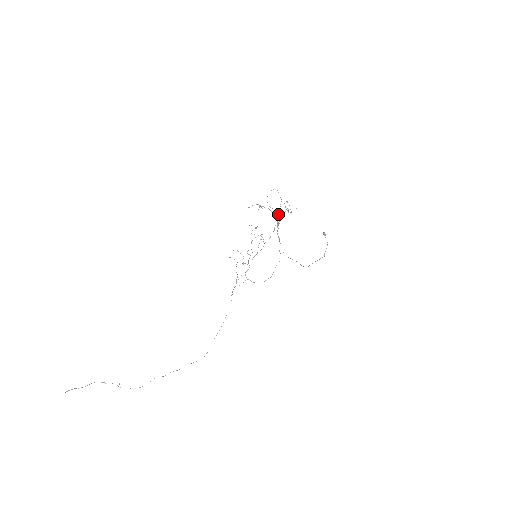
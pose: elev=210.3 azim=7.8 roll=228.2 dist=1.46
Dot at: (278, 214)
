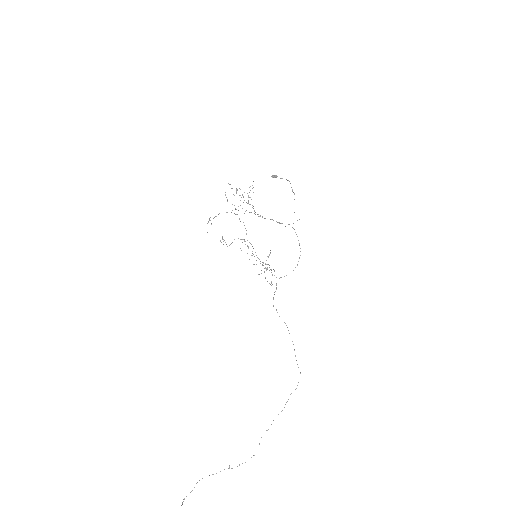
Dot at: occluded
